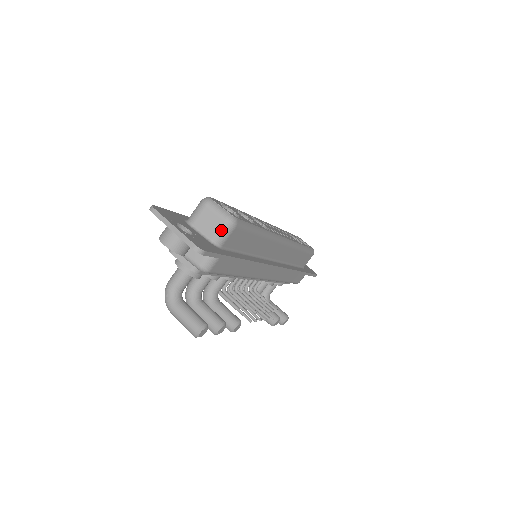
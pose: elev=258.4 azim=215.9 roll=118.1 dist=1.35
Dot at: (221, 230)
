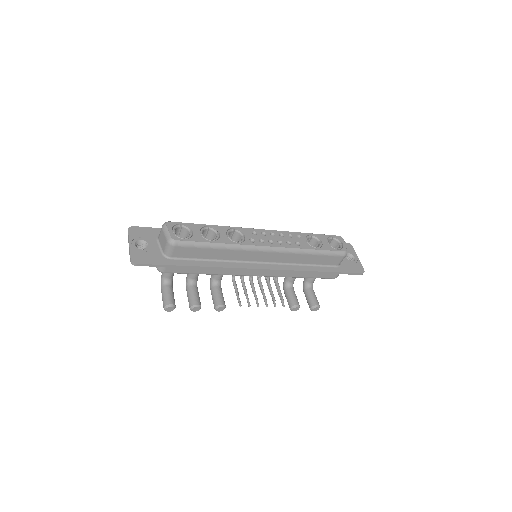
Dot at: (166, 247)
